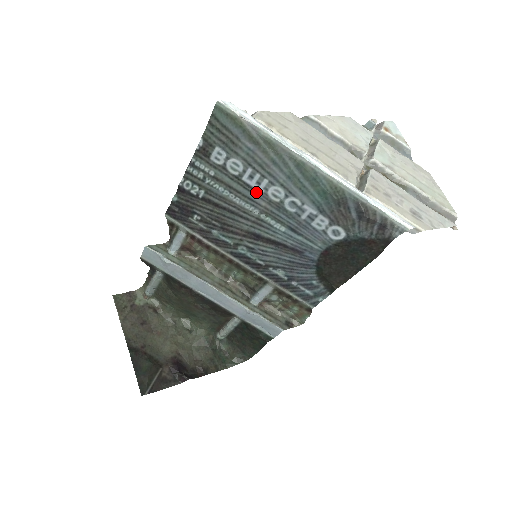
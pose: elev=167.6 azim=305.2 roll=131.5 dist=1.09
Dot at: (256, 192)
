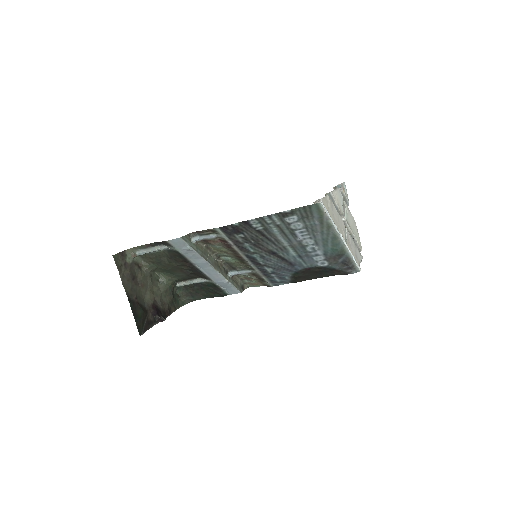
Dot at: (297, 238)
